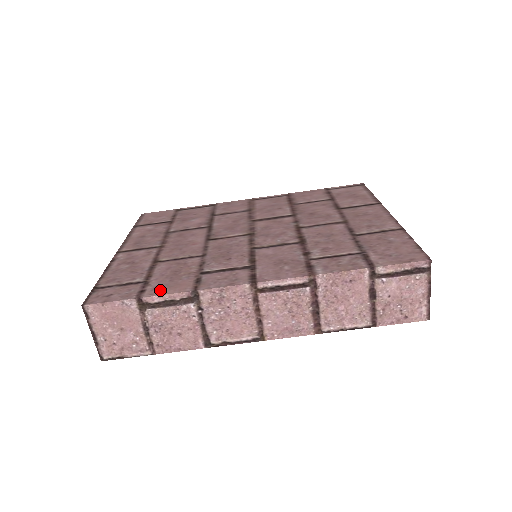
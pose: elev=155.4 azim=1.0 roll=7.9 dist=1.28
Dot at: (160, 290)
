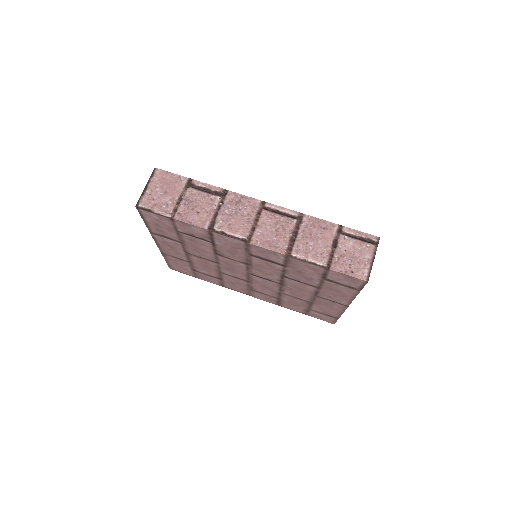
Dot at: occluded
